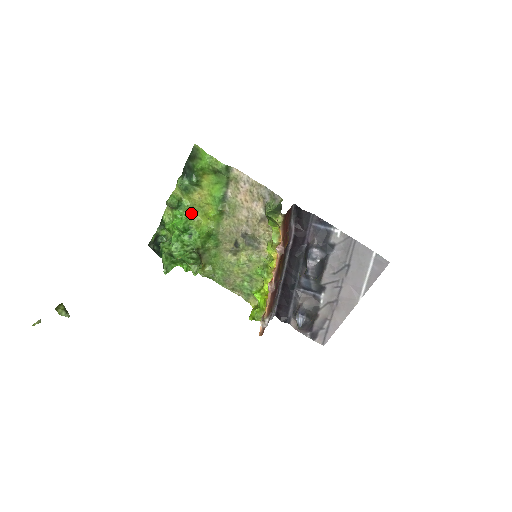
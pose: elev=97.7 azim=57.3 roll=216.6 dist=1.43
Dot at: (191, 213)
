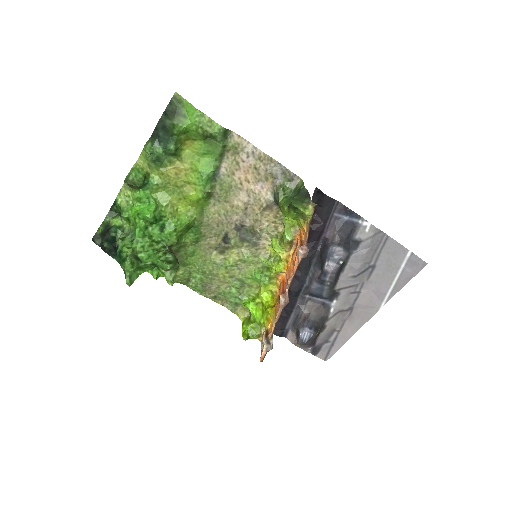
Dot at: (162, 195)
